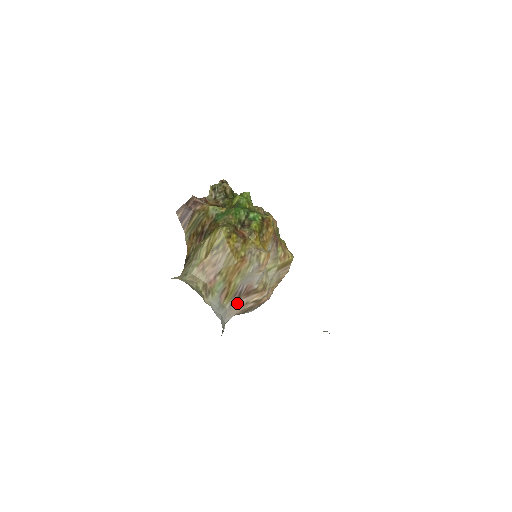
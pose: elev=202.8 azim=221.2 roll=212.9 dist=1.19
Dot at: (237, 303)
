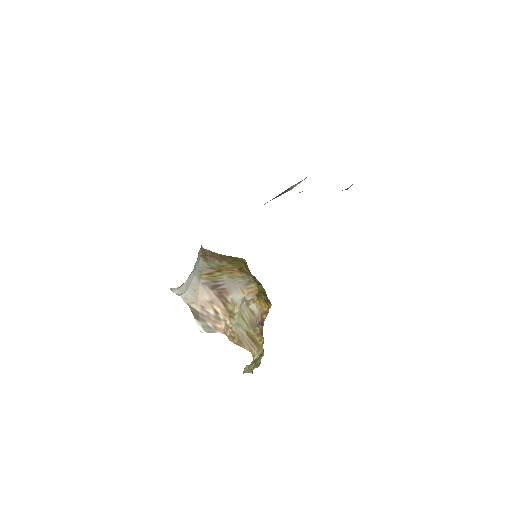
Dot at: (208, 290)
